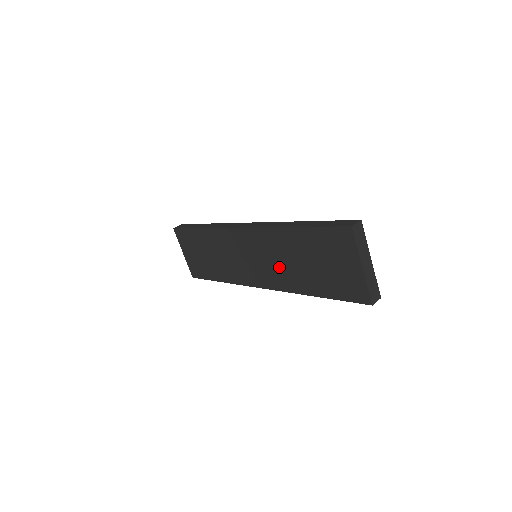
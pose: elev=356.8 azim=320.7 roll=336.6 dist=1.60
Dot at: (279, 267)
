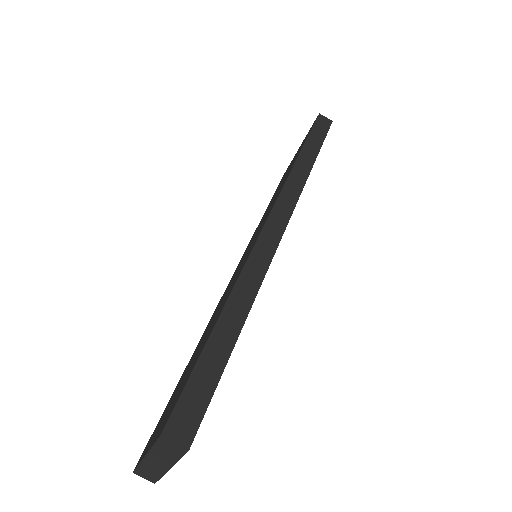
Dot at: (222, 300)
